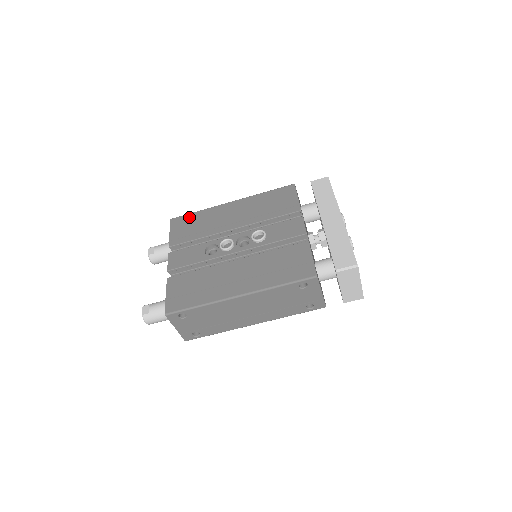
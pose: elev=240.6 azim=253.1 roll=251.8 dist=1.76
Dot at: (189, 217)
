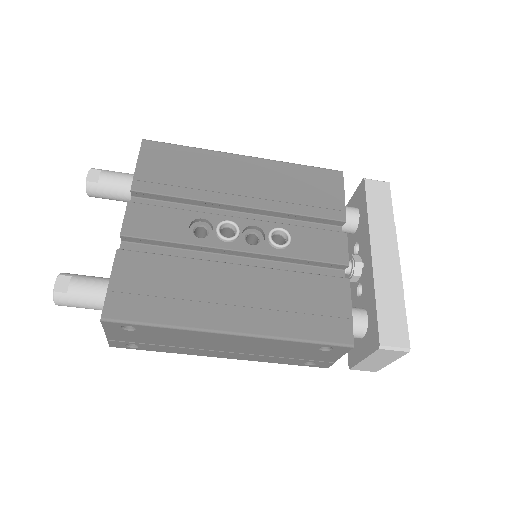
Dot at: (174, 151)
